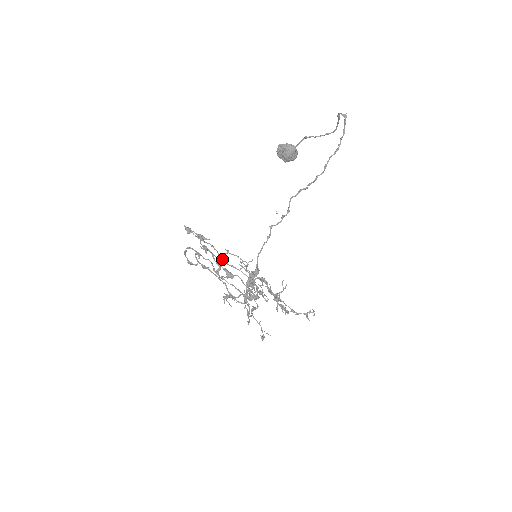
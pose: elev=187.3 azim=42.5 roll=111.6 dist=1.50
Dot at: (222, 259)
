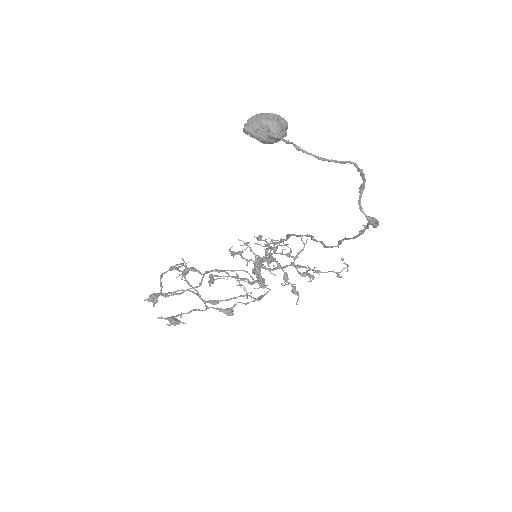
Dot at: (212, 277)
